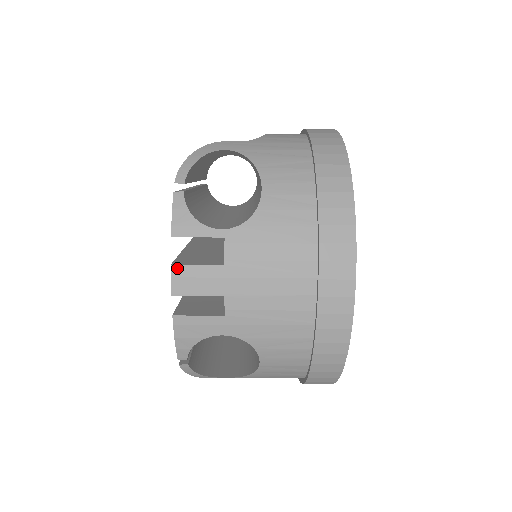
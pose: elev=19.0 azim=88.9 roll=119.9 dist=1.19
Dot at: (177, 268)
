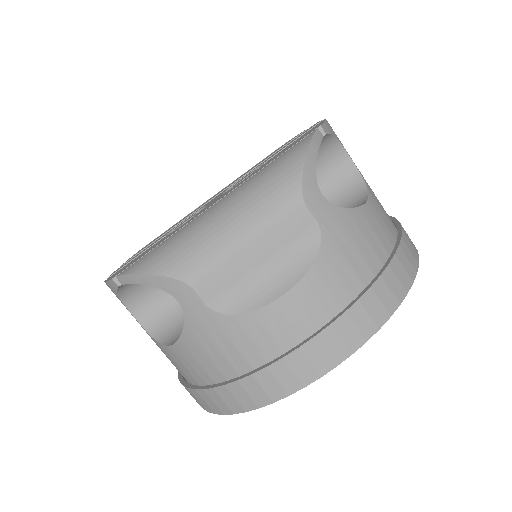
Dot at: occluded
